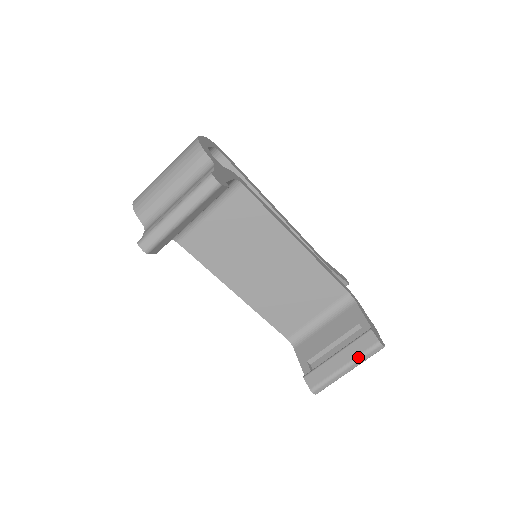
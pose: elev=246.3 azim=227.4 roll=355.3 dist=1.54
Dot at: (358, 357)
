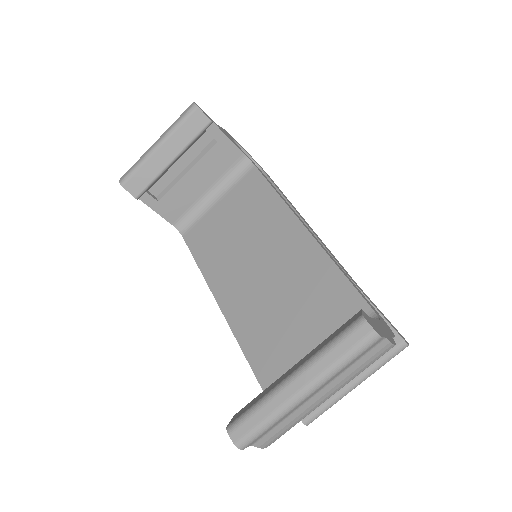
Dot at: (319, 351)
